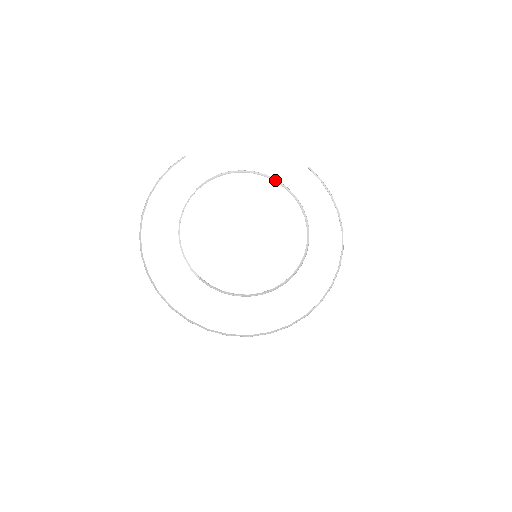
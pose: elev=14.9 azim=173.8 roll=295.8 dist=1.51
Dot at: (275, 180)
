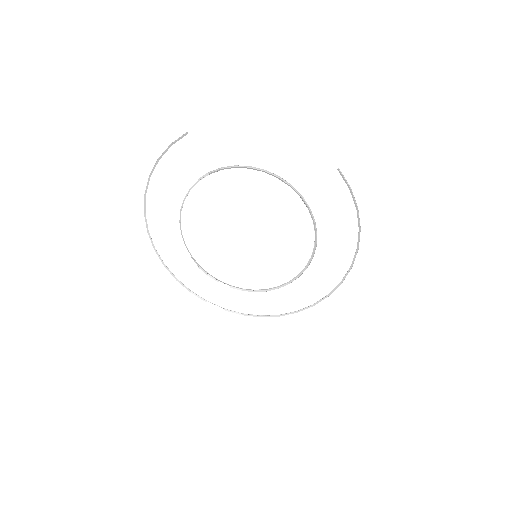
Dot at: (288, 185)
